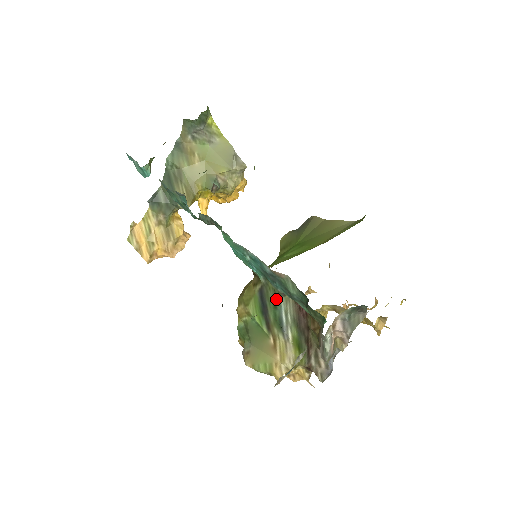
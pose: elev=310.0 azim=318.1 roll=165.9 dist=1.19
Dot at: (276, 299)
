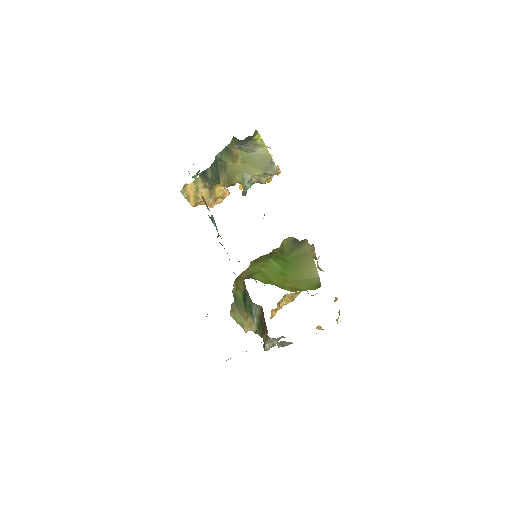
Dot at: (251, 303)
